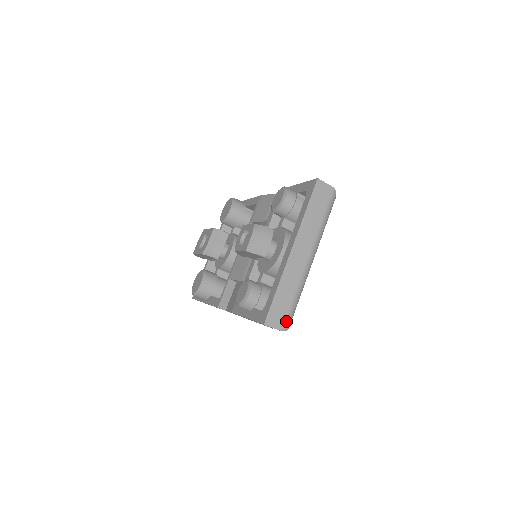
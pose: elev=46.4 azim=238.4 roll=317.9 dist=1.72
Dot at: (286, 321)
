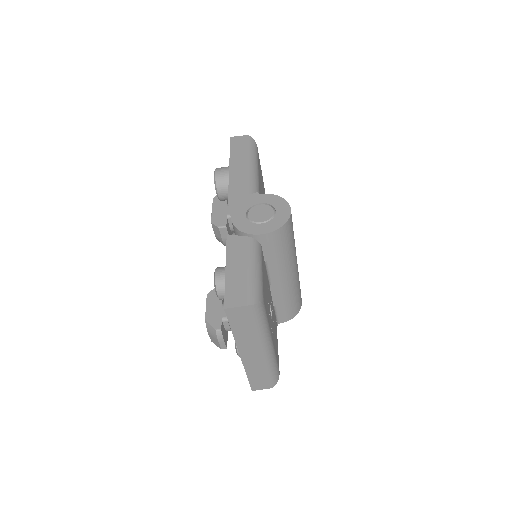
Dot at: (270, 383)
